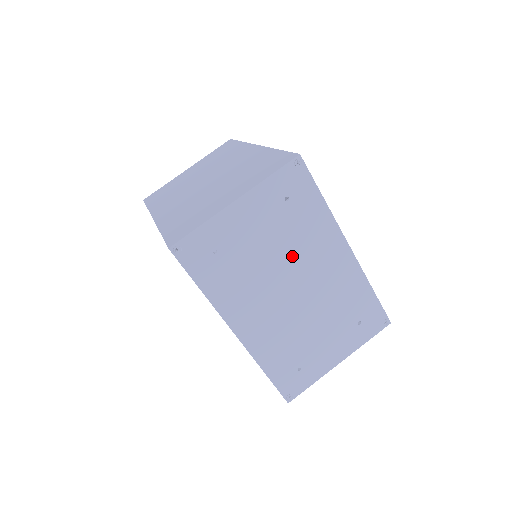
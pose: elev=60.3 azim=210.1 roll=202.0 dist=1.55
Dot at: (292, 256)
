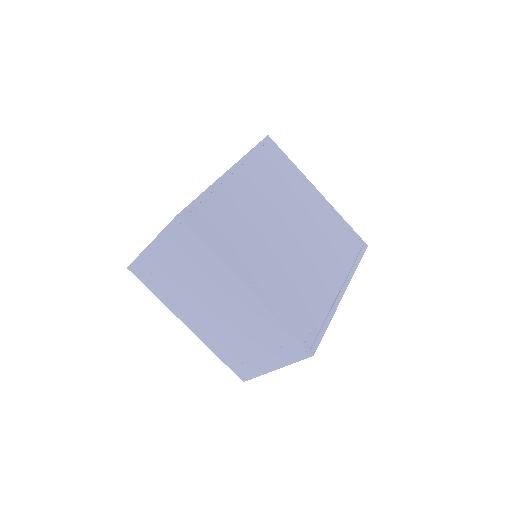
Dot at: (203, 286)
